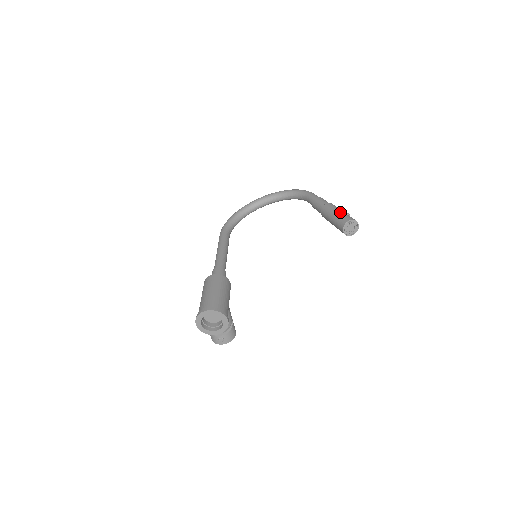
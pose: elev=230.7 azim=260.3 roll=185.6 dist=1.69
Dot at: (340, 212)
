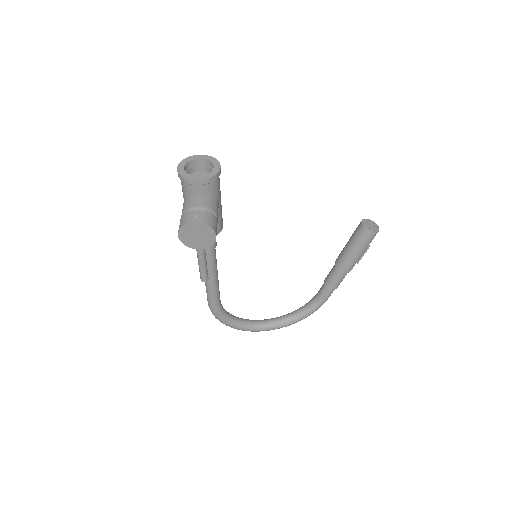
Dot at: occluded
